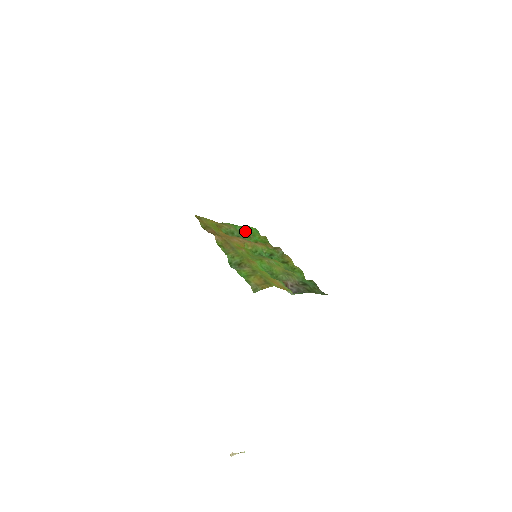
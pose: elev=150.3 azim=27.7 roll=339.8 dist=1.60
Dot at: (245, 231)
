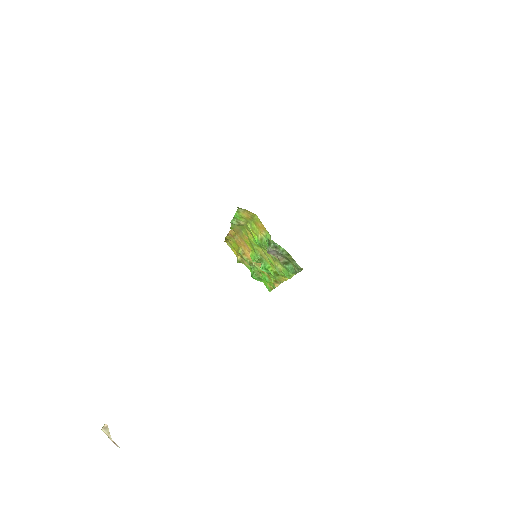
Dot at: (258, 279)
